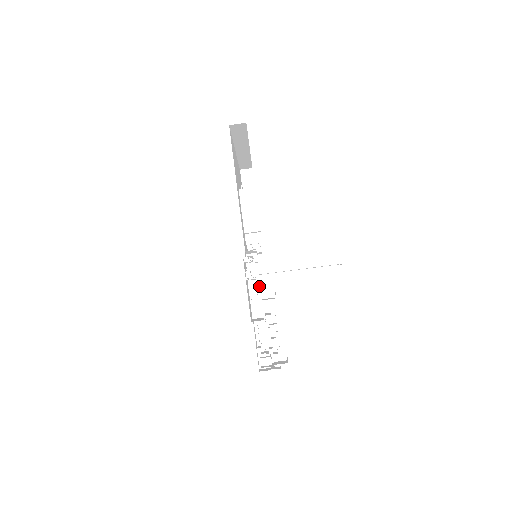
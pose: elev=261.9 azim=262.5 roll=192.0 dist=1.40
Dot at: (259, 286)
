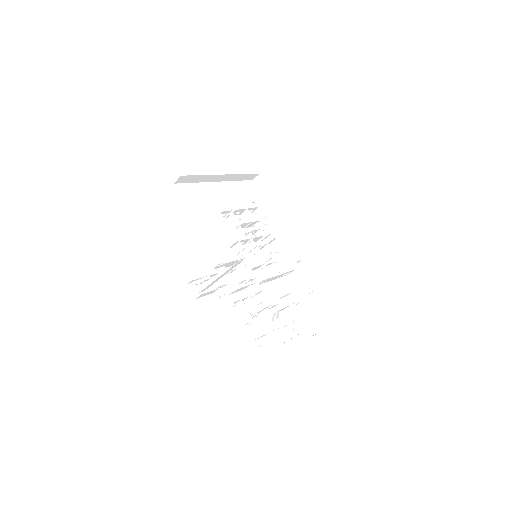
Dot at: (220, 294)
